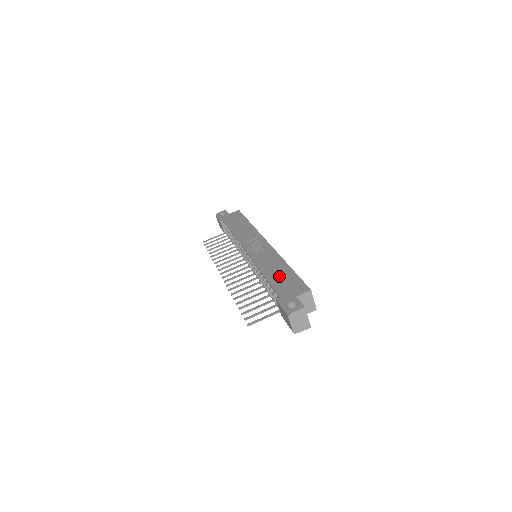
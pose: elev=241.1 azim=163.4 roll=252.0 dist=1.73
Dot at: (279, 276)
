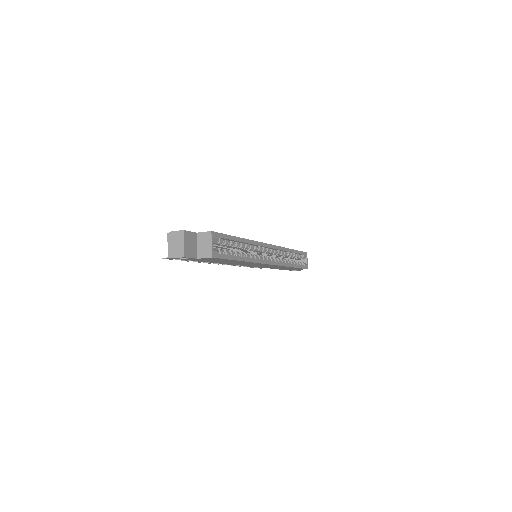
Dot at: occluded
